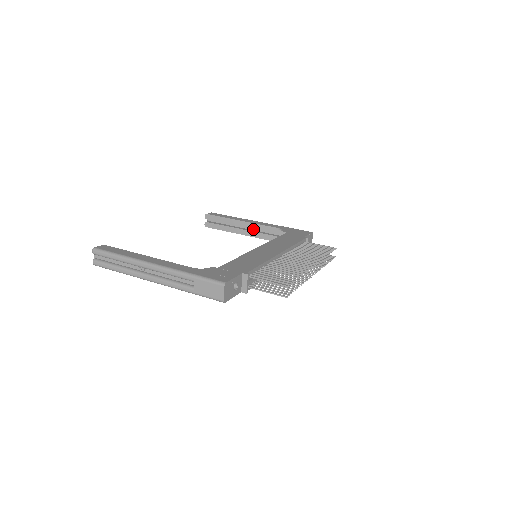
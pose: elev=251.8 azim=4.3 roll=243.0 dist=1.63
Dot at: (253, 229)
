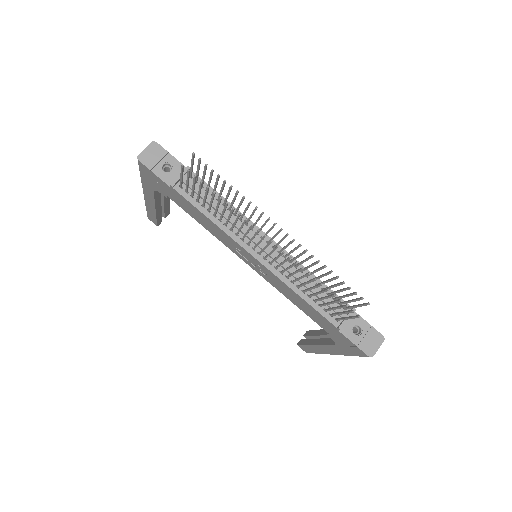
Dot at: occluded
